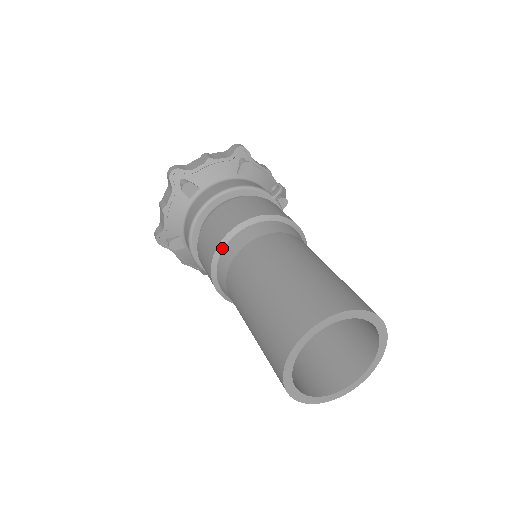
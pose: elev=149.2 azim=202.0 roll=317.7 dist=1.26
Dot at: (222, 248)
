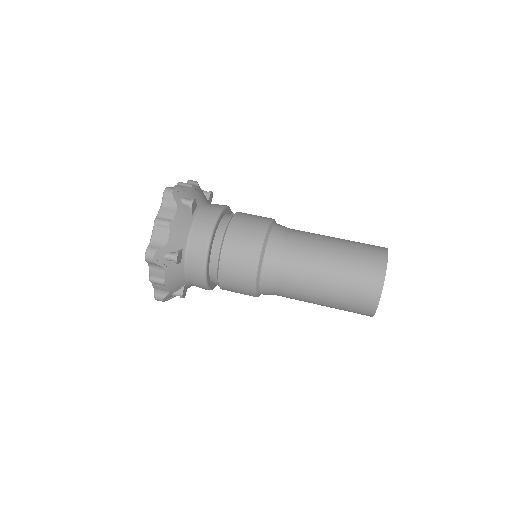
Dot at: (267, 239)
